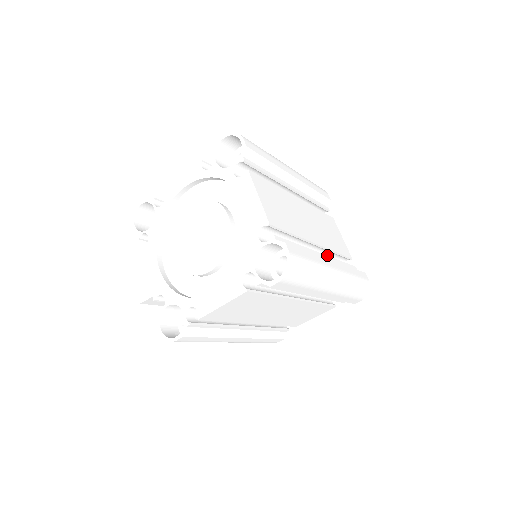
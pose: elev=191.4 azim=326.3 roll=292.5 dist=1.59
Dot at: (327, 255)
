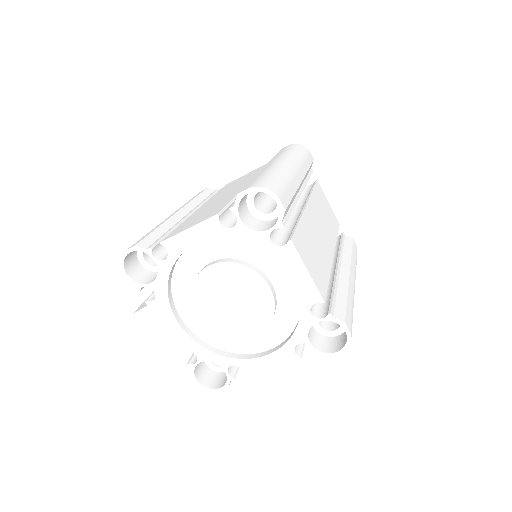
Dot at: occluded
